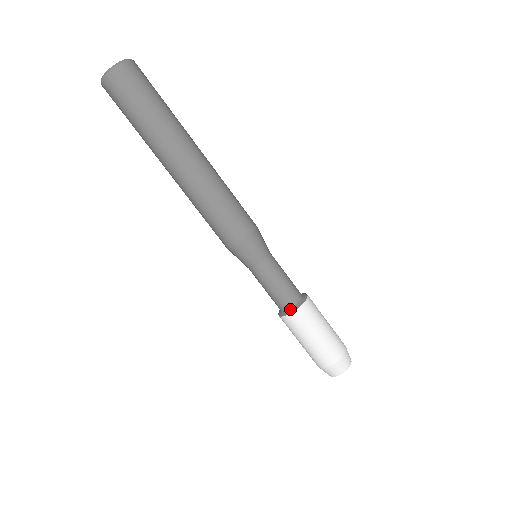
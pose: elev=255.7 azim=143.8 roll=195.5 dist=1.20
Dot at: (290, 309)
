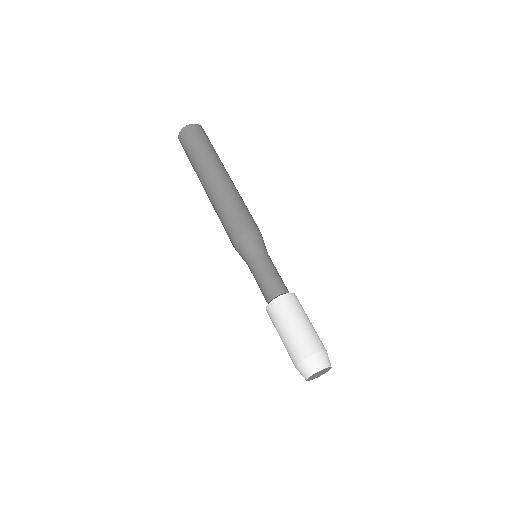
Dot at: (270, 301)
